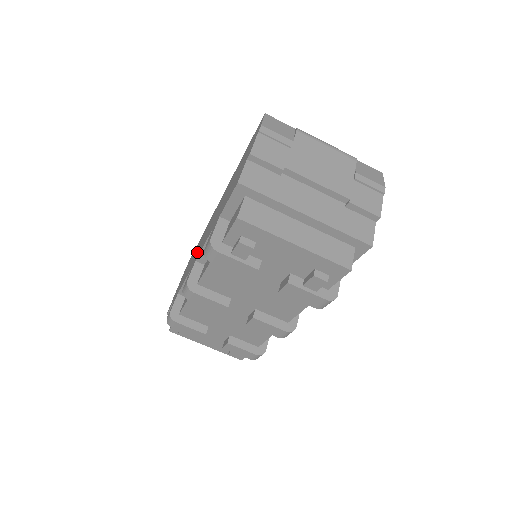
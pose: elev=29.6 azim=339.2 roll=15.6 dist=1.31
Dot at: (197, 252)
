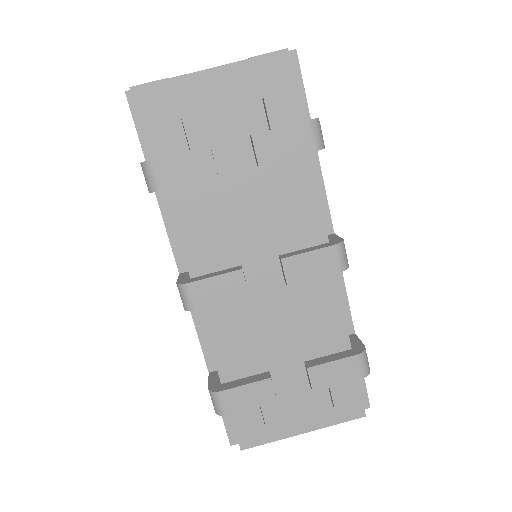
Dot at: occluded
